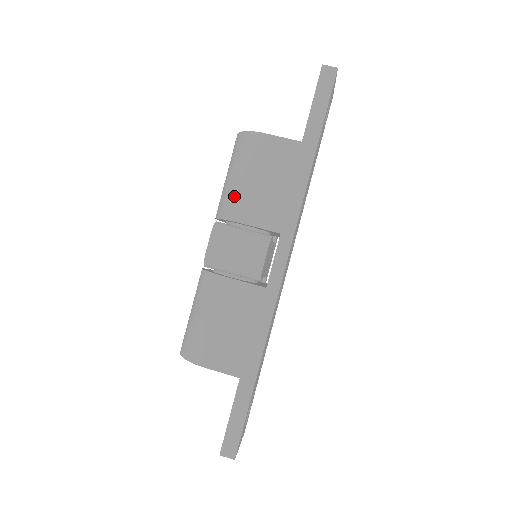
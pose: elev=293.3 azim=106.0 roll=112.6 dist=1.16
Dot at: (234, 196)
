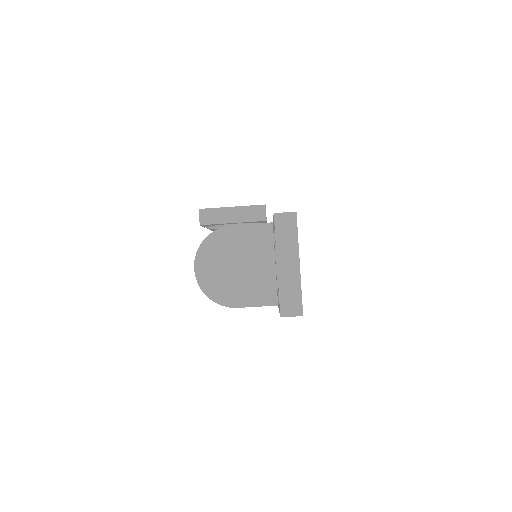
Dot at: occluded
